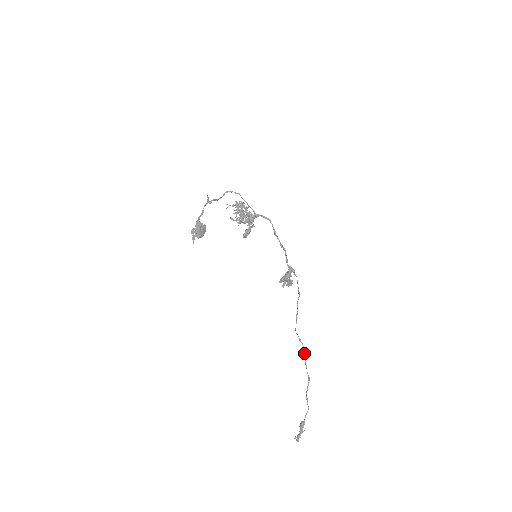
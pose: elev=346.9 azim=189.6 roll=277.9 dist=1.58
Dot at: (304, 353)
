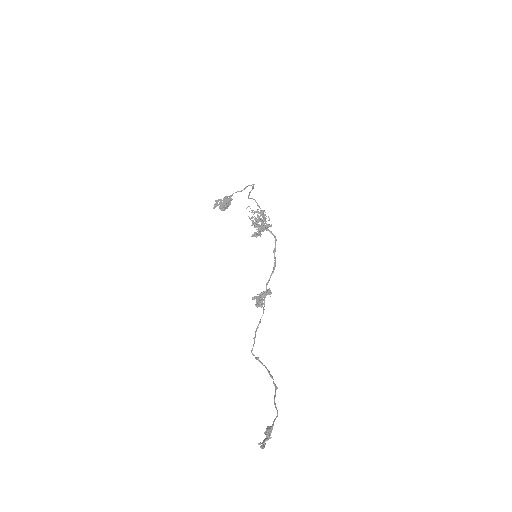
Dot at: (266, 367)
